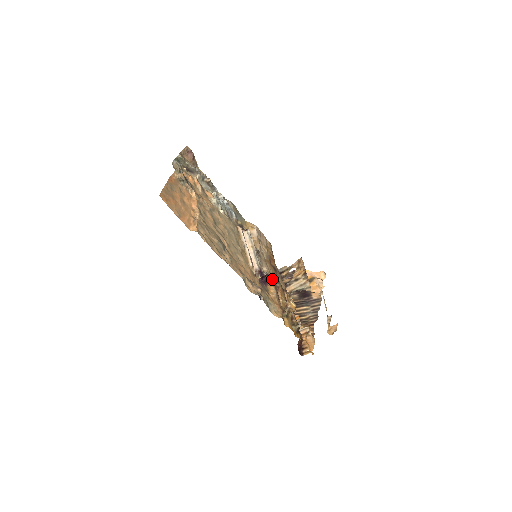
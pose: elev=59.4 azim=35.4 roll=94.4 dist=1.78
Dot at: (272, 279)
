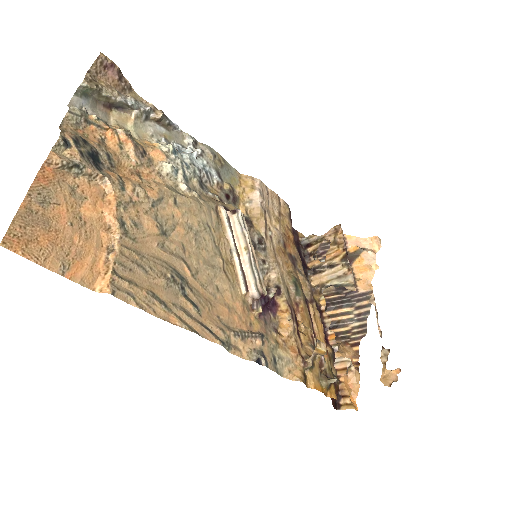
Dot at: (286, 292)
